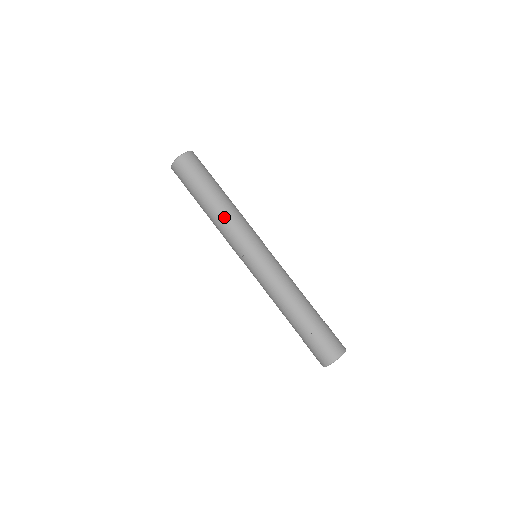
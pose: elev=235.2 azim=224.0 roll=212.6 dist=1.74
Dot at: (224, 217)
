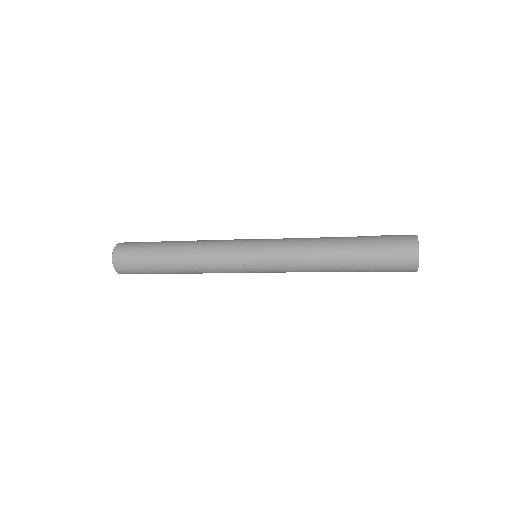
Dot at: (198, 271)
